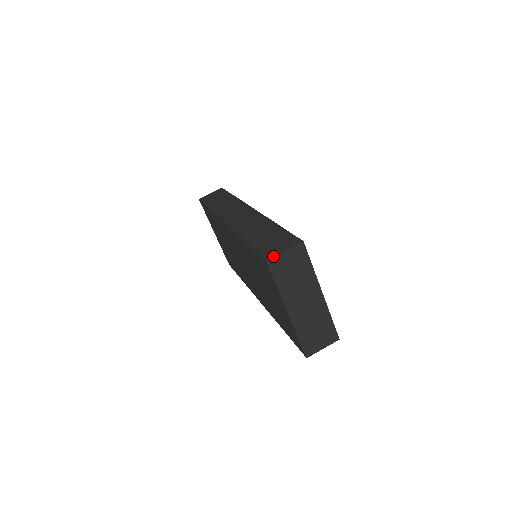
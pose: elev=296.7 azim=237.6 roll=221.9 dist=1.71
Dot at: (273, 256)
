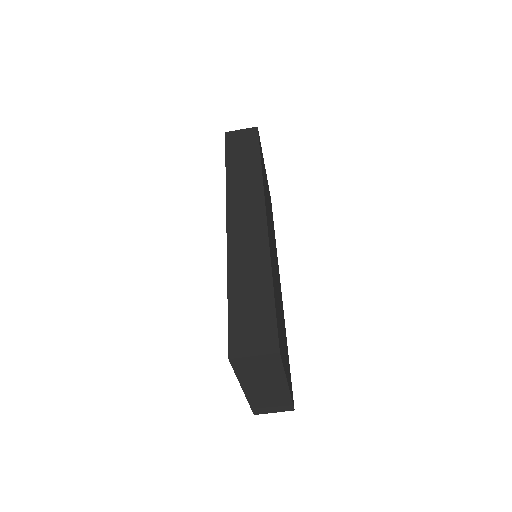
Dot at: (238, 357)
